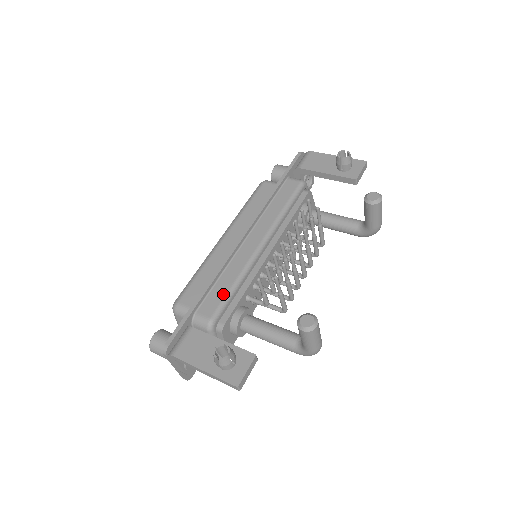
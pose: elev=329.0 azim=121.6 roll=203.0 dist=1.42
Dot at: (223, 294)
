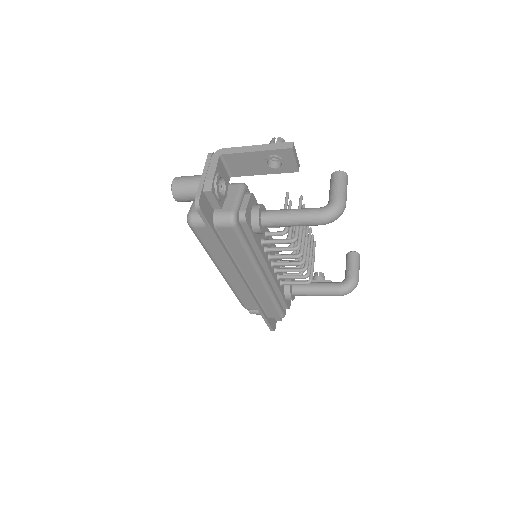
Dot at: occluded
